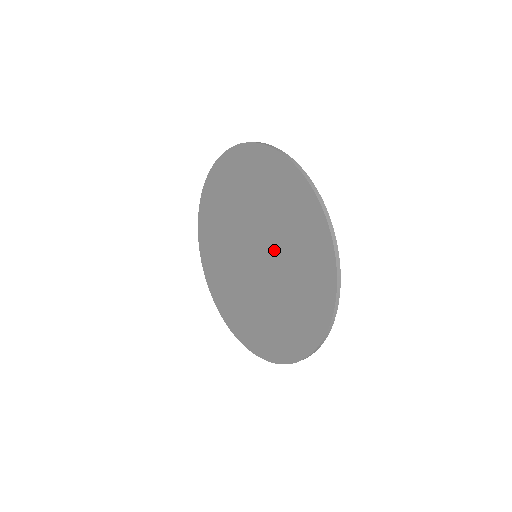
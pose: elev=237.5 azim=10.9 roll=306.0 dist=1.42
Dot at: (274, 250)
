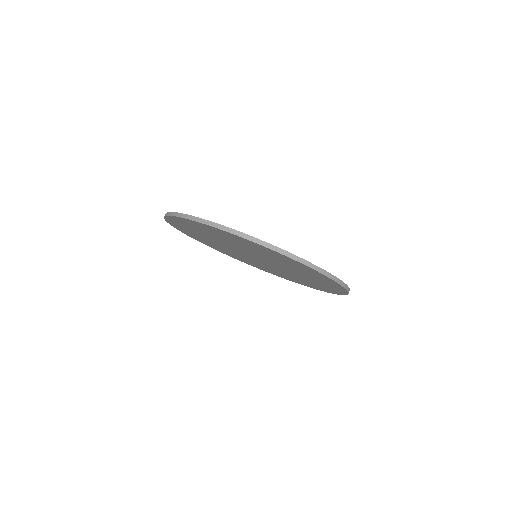
Dot at: occluded
